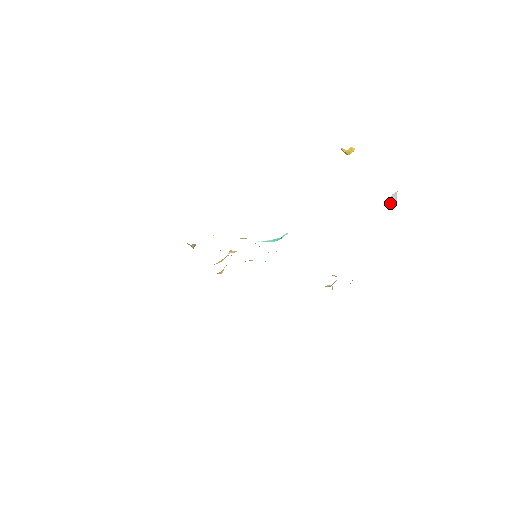
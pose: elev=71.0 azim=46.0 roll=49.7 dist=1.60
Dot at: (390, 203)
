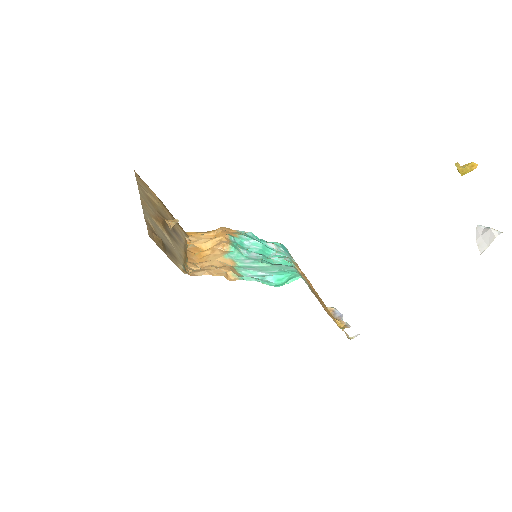
Dot at: (479, 238)
